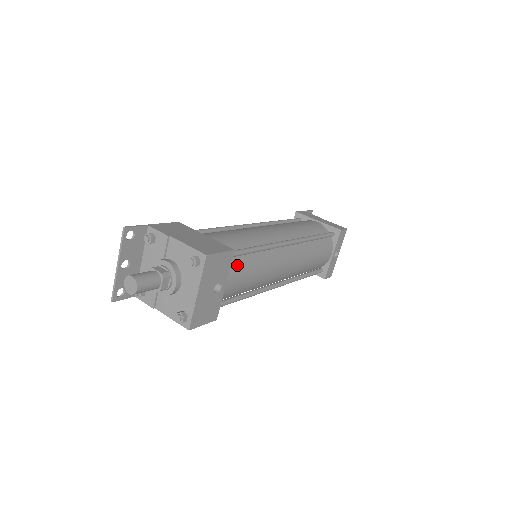
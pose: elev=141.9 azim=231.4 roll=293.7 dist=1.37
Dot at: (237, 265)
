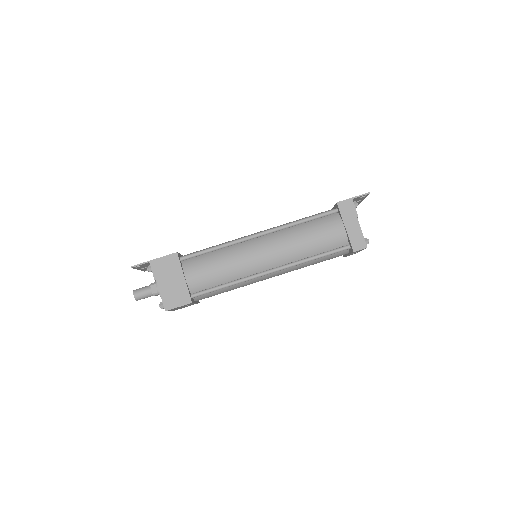
Dot at: (206, 295)
